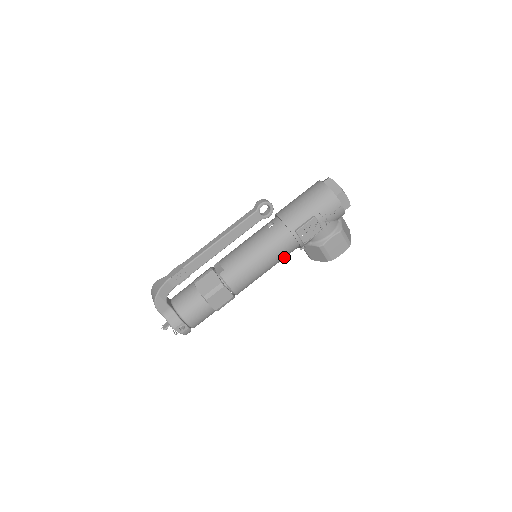
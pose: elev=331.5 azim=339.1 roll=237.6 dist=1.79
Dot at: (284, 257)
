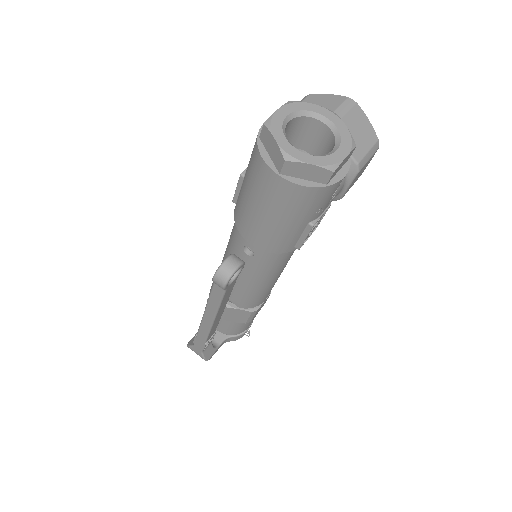
Dot at: occluded
